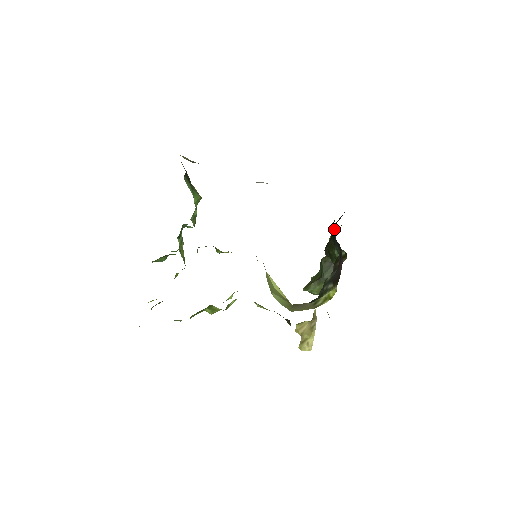
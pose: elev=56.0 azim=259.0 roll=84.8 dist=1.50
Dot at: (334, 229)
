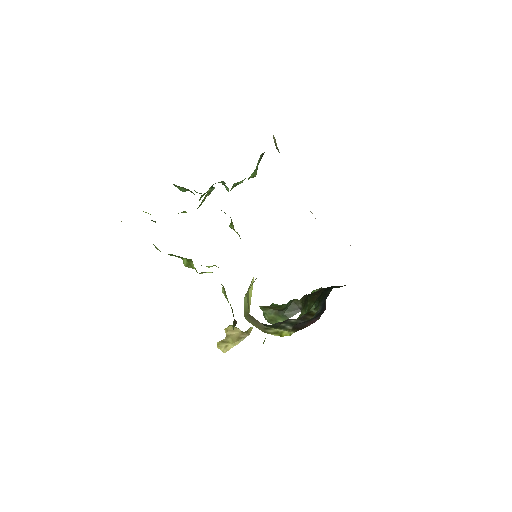
Dot at: occluded
